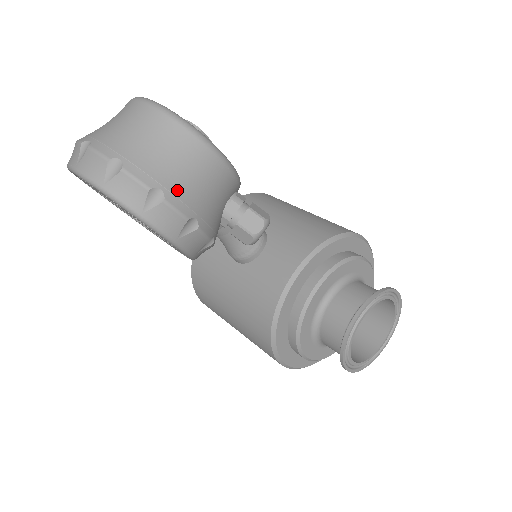
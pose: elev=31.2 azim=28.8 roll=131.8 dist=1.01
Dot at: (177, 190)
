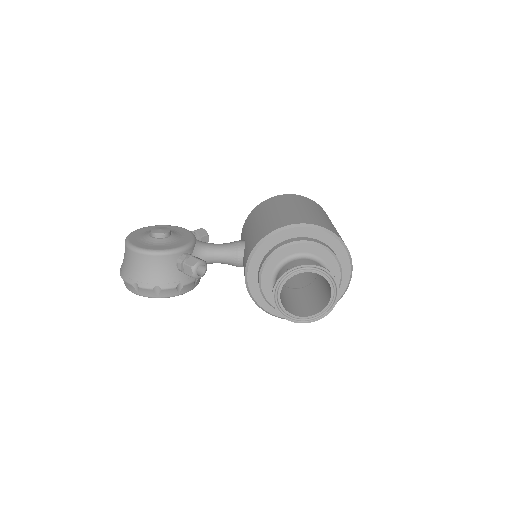
Dot at: (142, 279)
